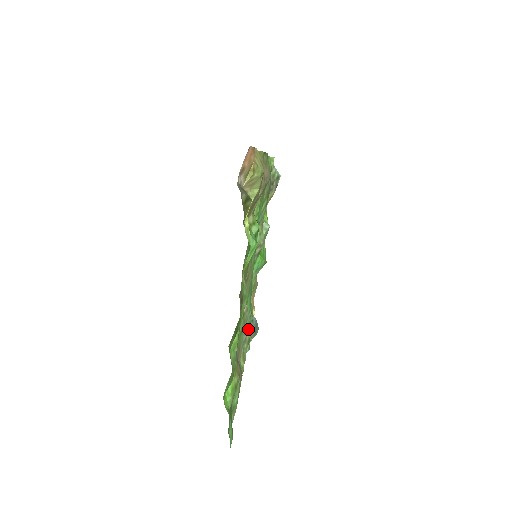
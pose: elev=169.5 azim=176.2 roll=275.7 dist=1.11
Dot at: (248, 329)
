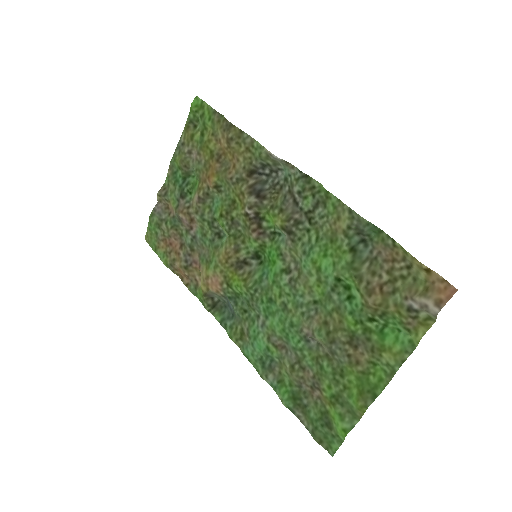
Dot at: (247, 323)
